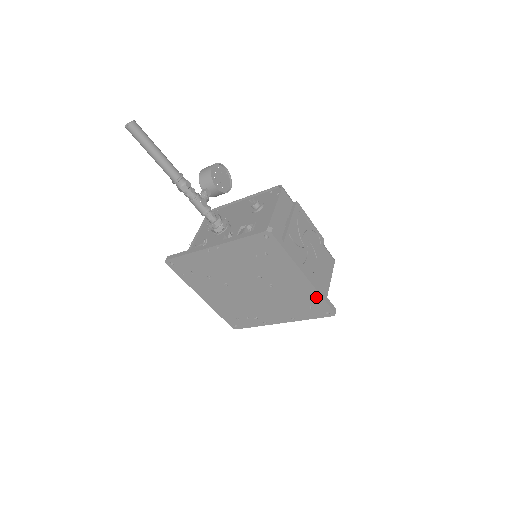
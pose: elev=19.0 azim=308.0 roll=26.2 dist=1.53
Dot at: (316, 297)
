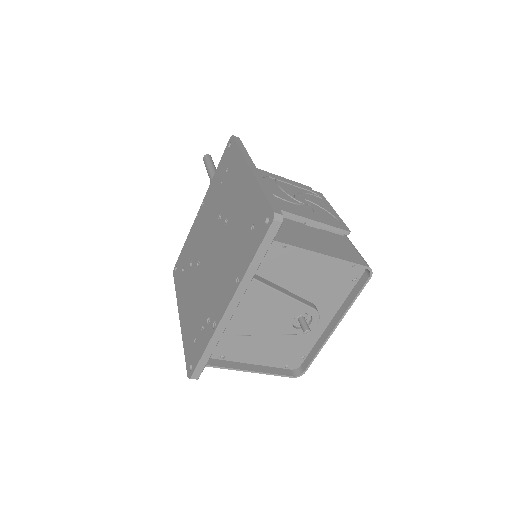
Dot at: (257, 197)
